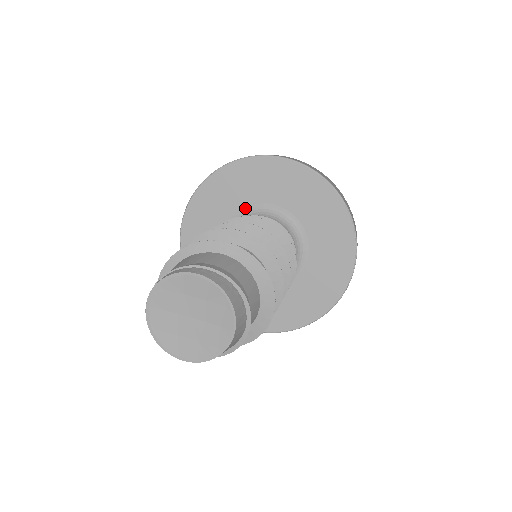
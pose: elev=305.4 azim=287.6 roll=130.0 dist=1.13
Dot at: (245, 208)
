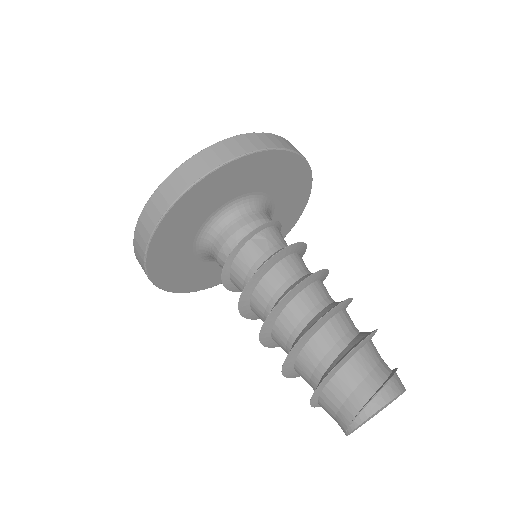
Dot at: (198, 233)
